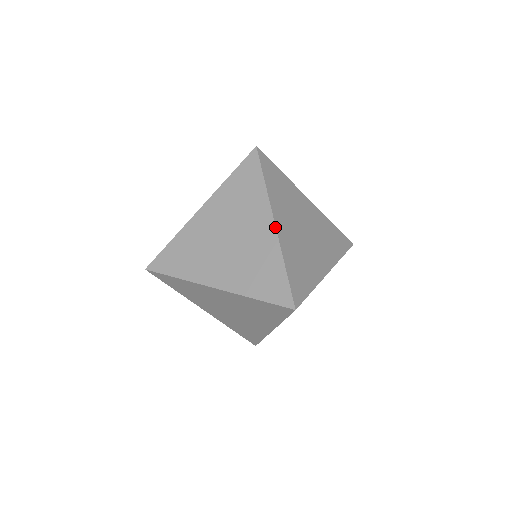
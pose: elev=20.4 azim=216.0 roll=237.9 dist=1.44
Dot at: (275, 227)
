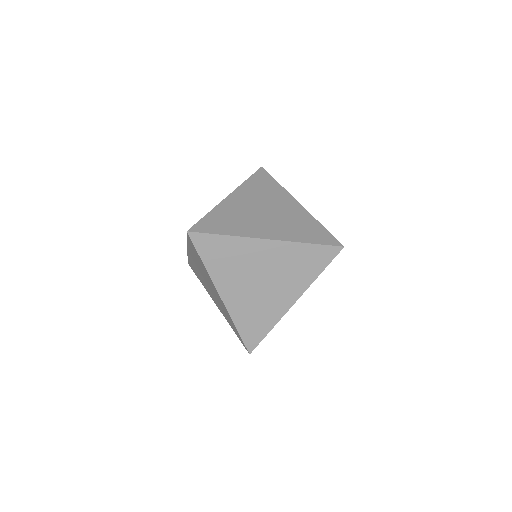
Dot at: occluded
